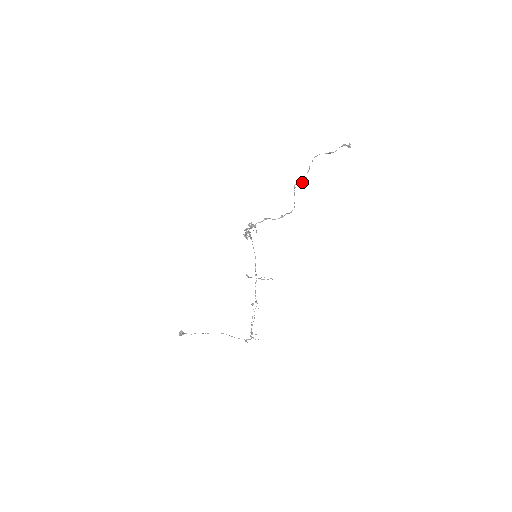
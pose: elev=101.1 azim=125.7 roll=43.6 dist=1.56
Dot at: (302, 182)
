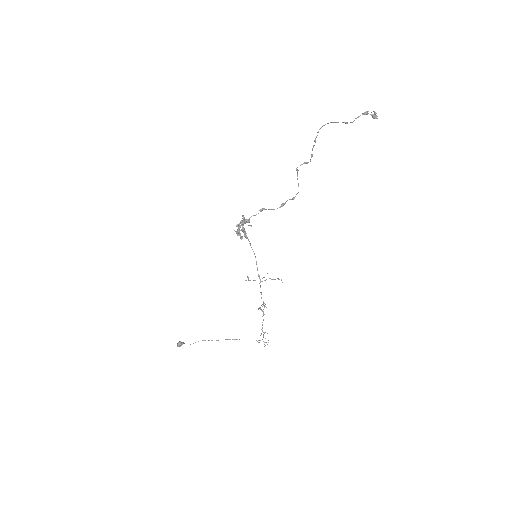
Dot at: (306, 162)
